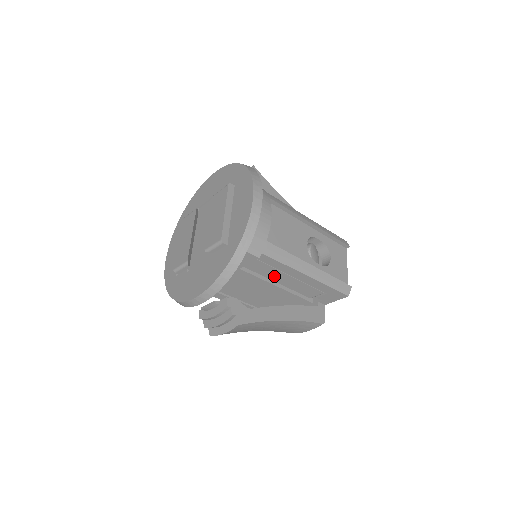
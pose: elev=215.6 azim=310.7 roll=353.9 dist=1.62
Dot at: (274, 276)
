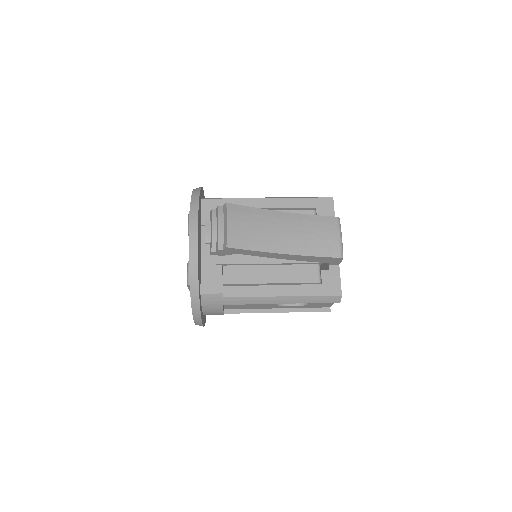
Dot at: occluded
